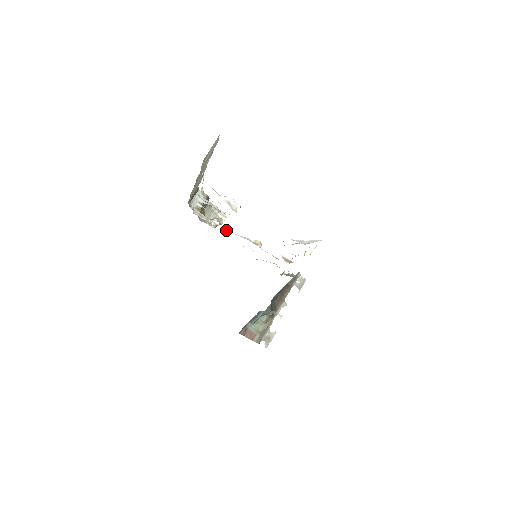
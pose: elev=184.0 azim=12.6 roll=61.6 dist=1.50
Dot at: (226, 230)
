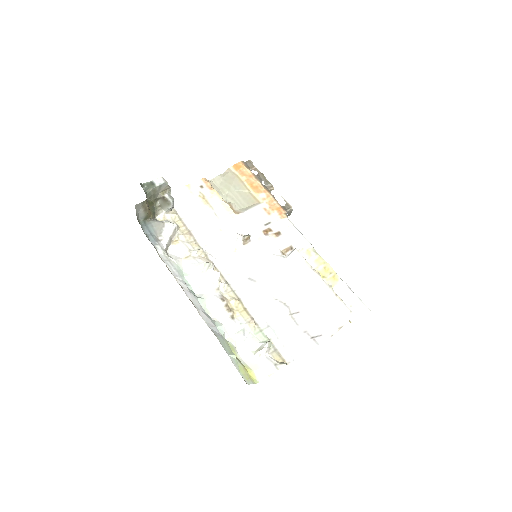
Dot at: (213, 251)
